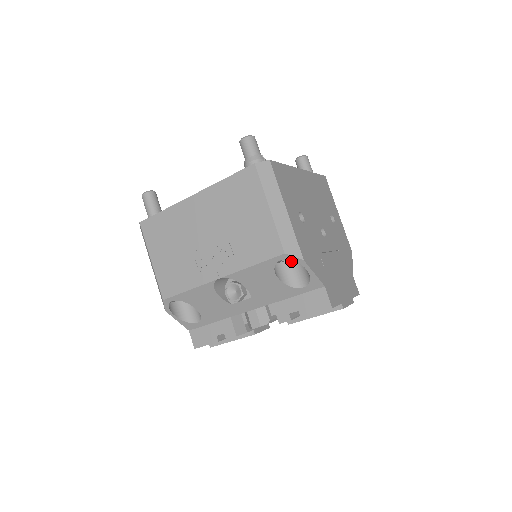
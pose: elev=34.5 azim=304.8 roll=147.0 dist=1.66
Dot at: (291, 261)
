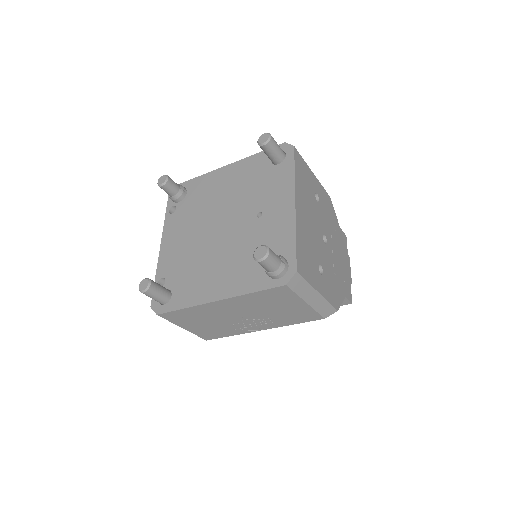
Dot at: occluded
